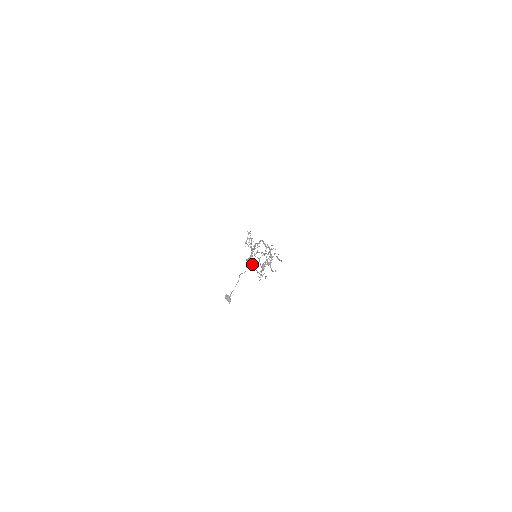
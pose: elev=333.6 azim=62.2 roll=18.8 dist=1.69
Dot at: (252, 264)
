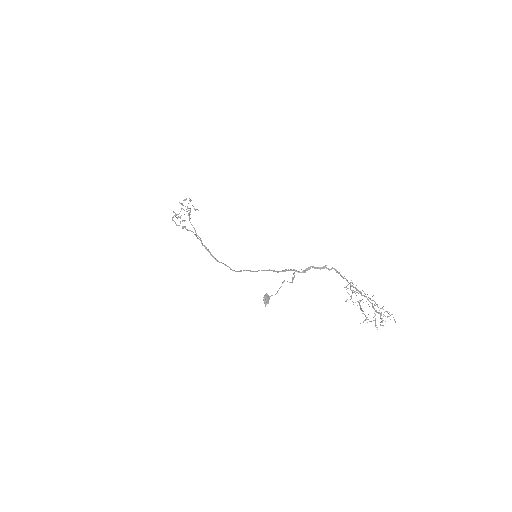
Dot at: occluded
